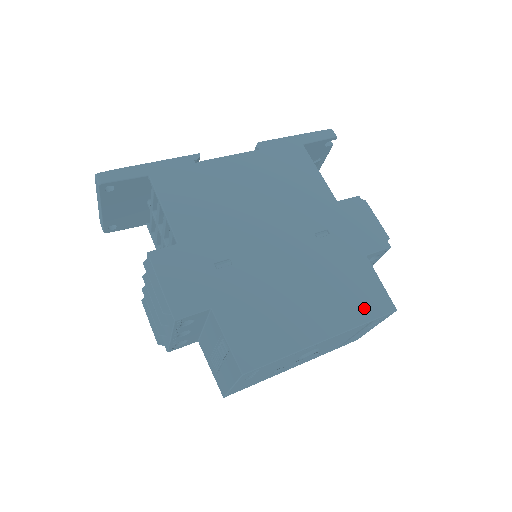
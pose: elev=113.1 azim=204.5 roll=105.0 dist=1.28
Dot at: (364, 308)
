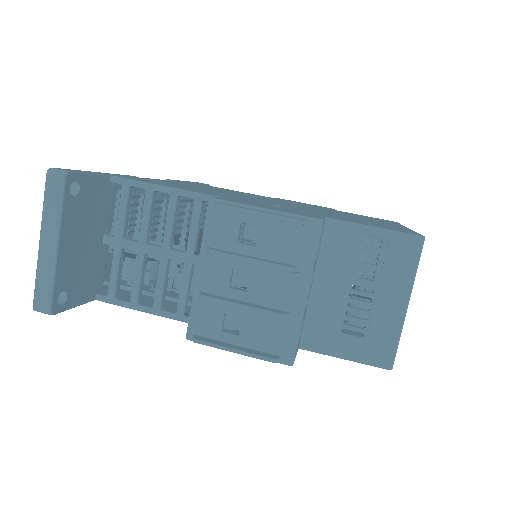
Dot at: occluded
